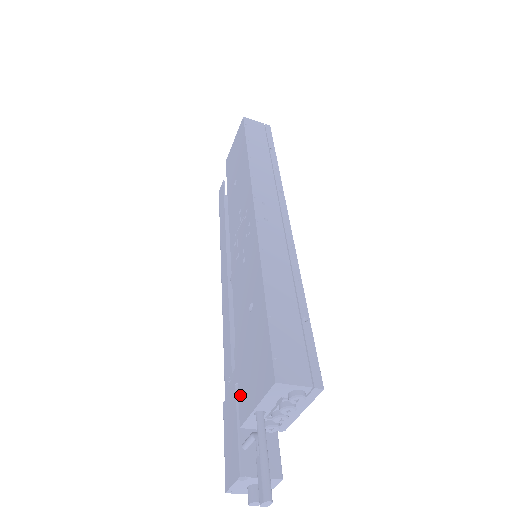
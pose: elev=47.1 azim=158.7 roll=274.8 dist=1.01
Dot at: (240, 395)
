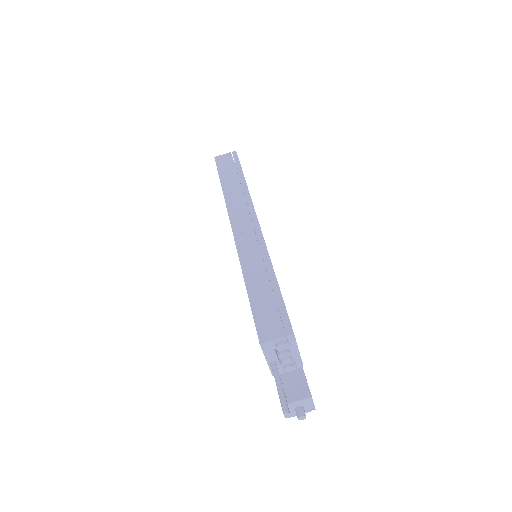
Dot at: occluded
